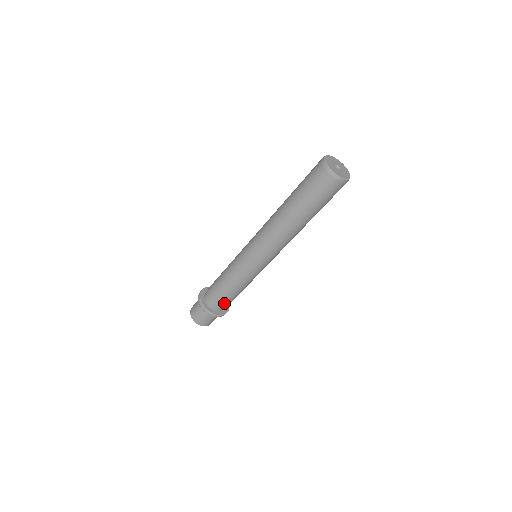
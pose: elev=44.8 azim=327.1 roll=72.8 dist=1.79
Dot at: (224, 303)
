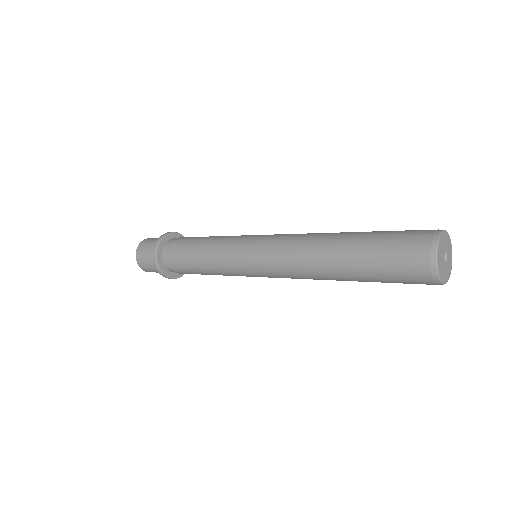
Dot at: occluded
